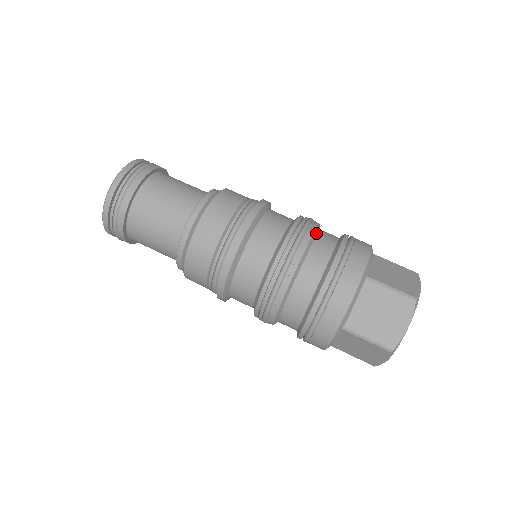
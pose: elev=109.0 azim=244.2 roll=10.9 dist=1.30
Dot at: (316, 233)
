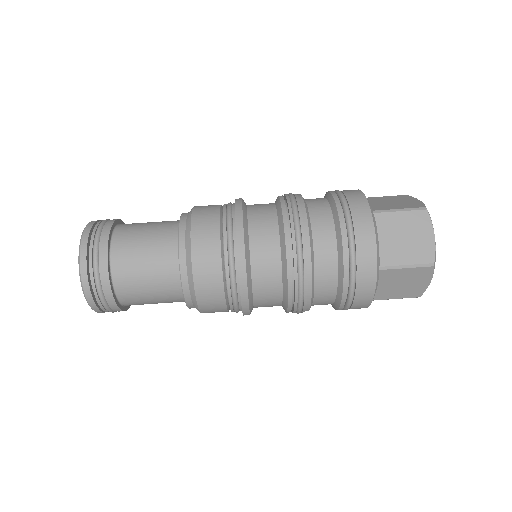
Dot at: (304, 200)
